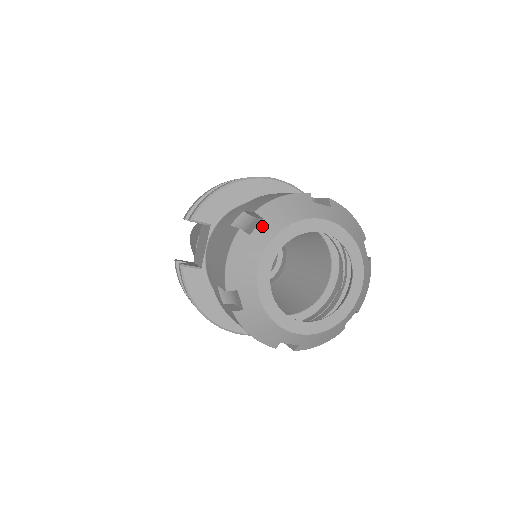
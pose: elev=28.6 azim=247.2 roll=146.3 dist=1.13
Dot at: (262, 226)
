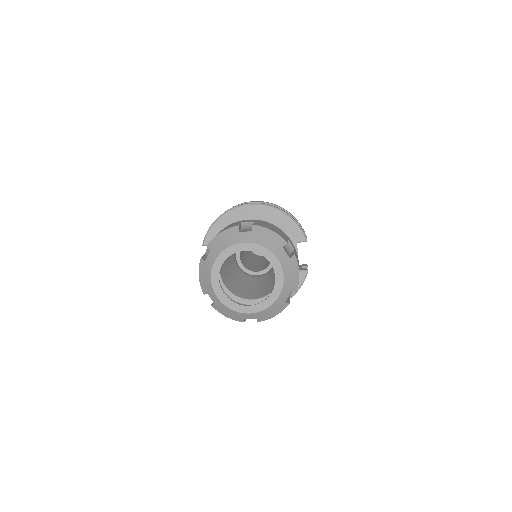
Dot at: (210, 255)
